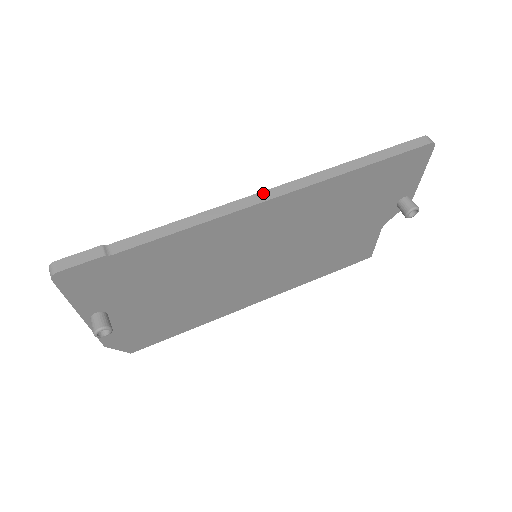
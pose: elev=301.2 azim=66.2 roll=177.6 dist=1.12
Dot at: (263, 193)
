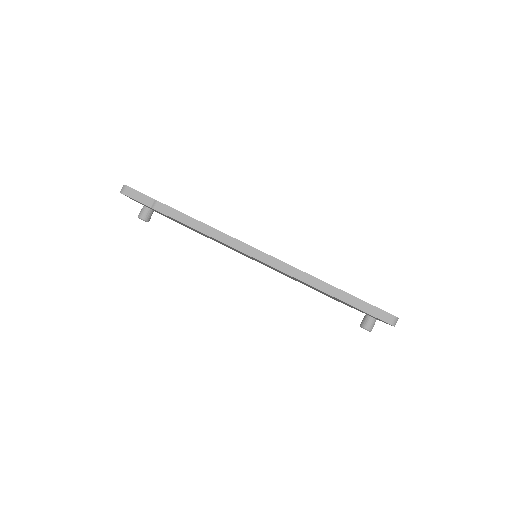
Dot at: (260, 252)
